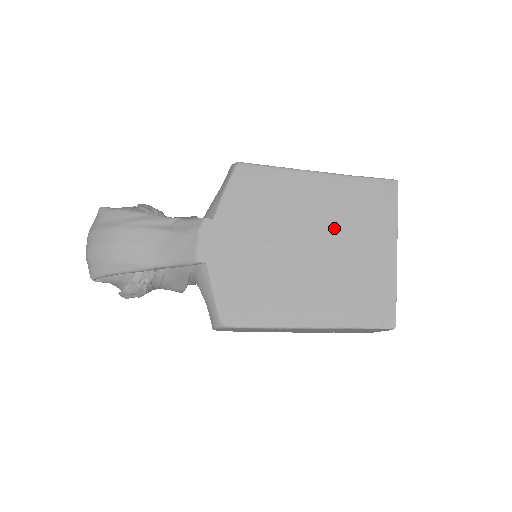
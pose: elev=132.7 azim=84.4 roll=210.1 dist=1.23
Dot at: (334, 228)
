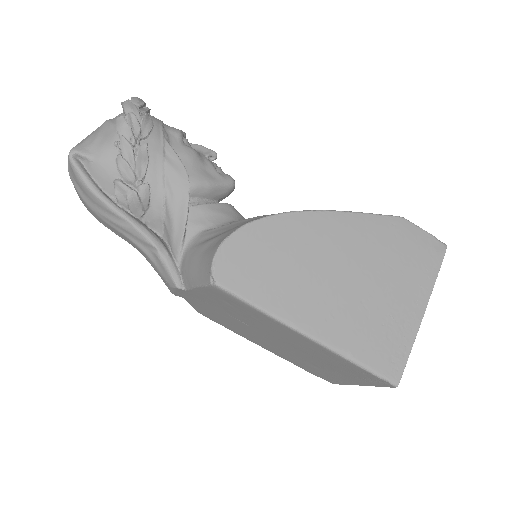
Dot at: (307, 354)
